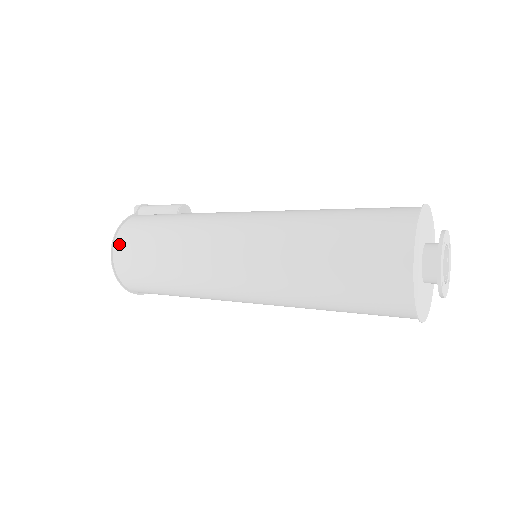
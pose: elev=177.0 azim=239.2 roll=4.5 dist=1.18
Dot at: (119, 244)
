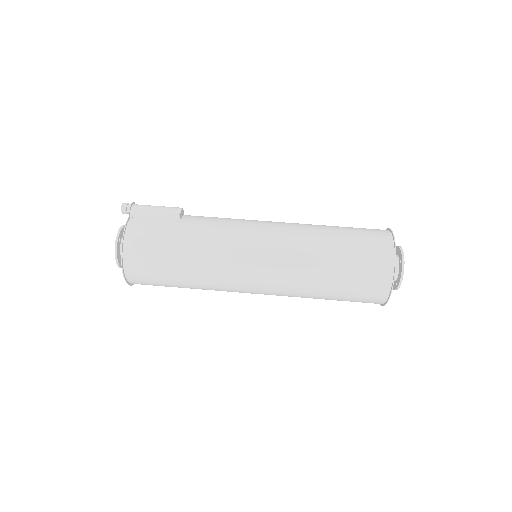
Dot at: (129, 255)
